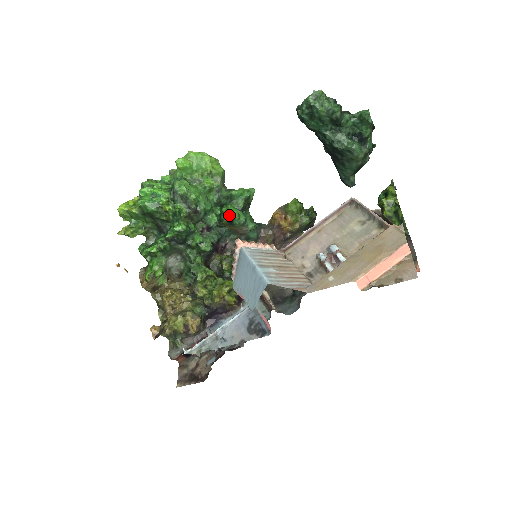
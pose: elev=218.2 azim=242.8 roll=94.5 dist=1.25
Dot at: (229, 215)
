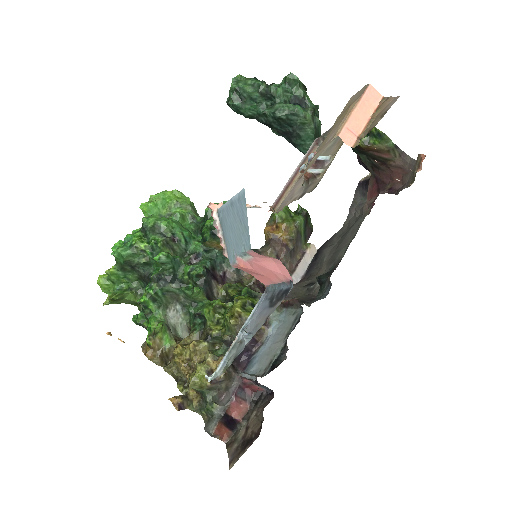
Dot at: (208, 225)
